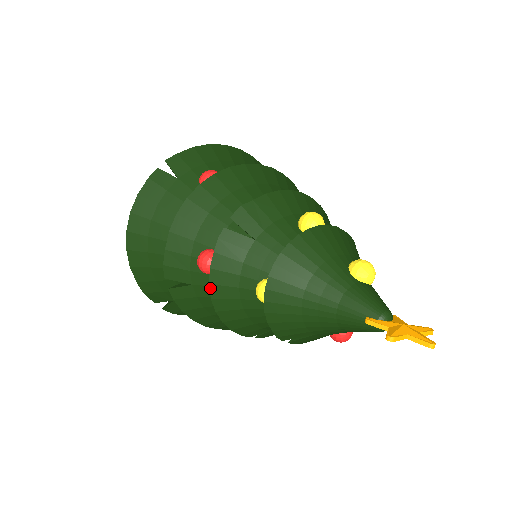
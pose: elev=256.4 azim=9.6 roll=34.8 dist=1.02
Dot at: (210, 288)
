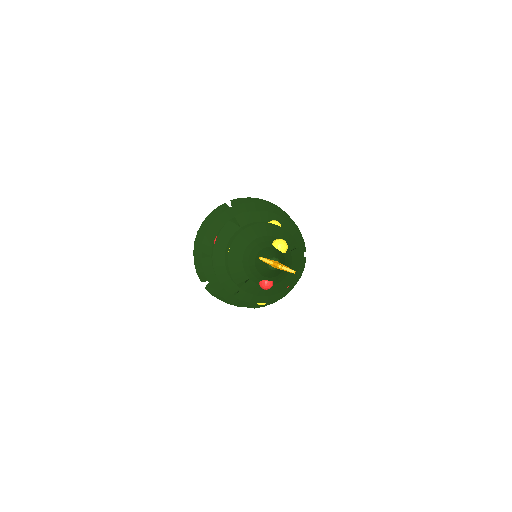
Dot at: (213, 251)
